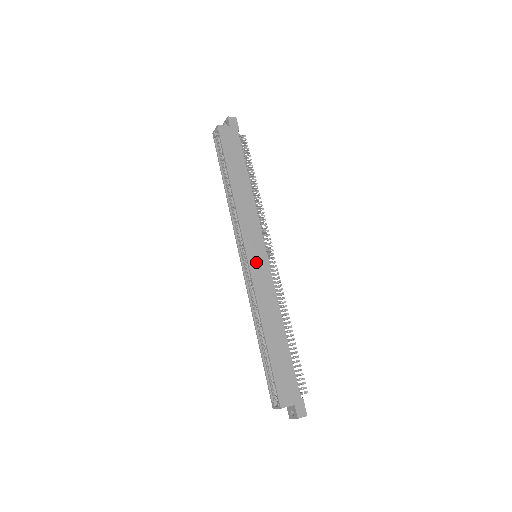
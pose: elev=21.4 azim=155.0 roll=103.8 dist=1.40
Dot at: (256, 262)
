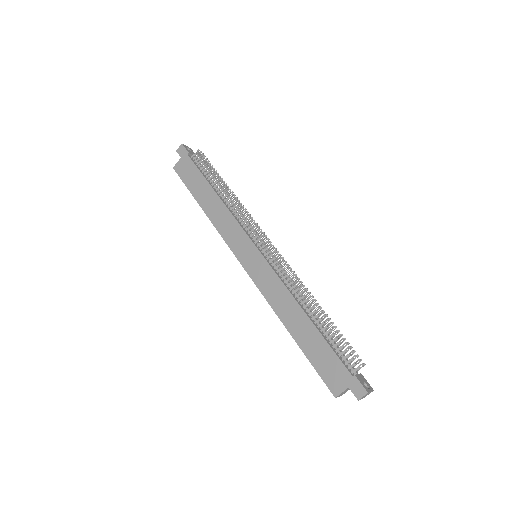
Dot at: (252, 266)
